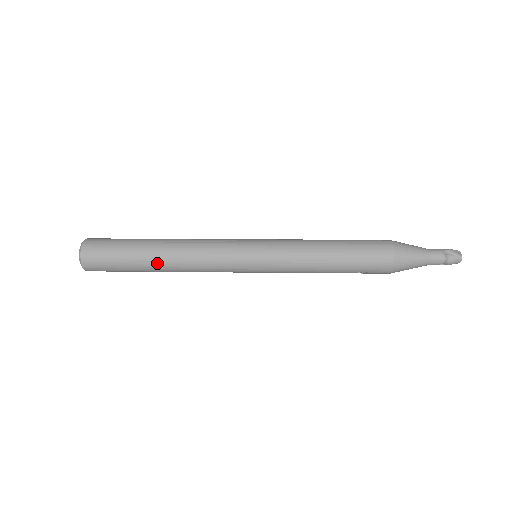
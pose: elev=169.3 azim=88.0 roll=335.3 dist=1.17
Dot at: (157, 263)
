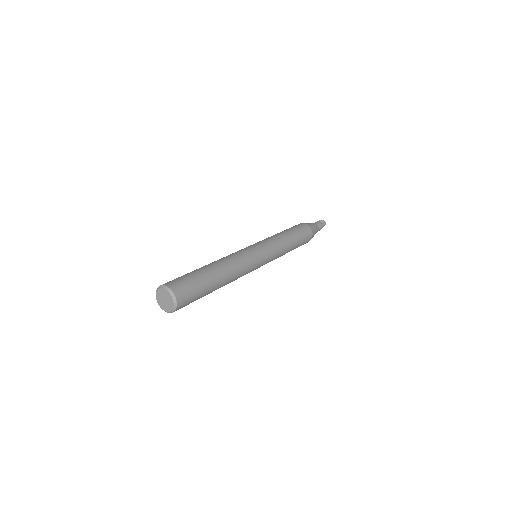
Dot at: (221, 282)
